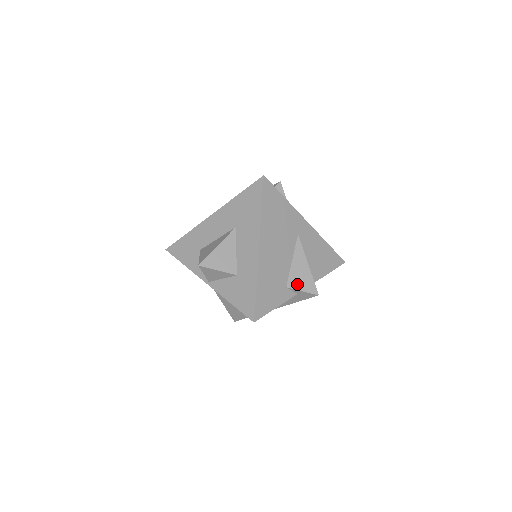
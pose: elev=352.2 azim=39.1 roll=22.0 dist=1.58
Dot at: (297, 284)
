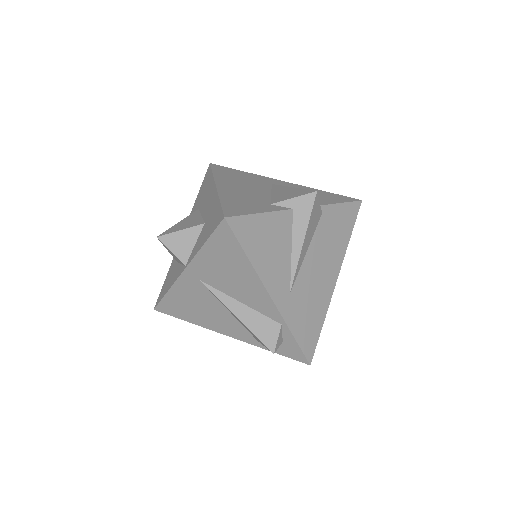
Dot at: (284, 198)
